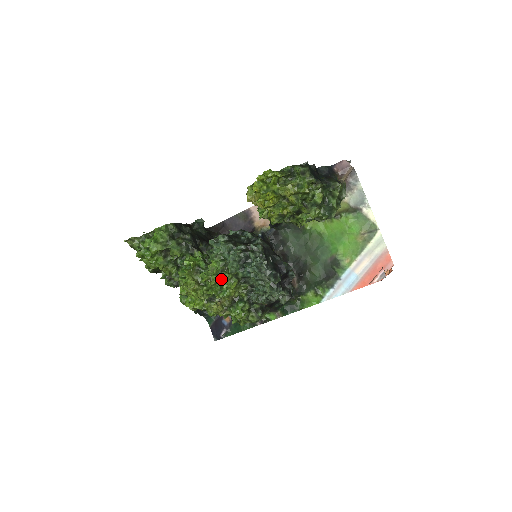
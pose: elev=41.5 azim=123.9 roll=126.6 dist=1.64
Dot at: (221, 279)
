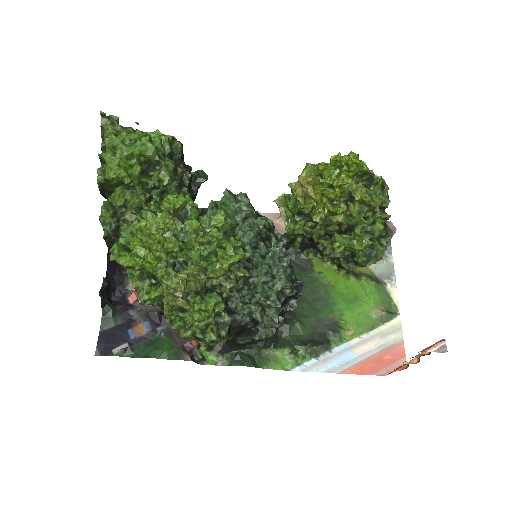
Dot at: (221, 240)
